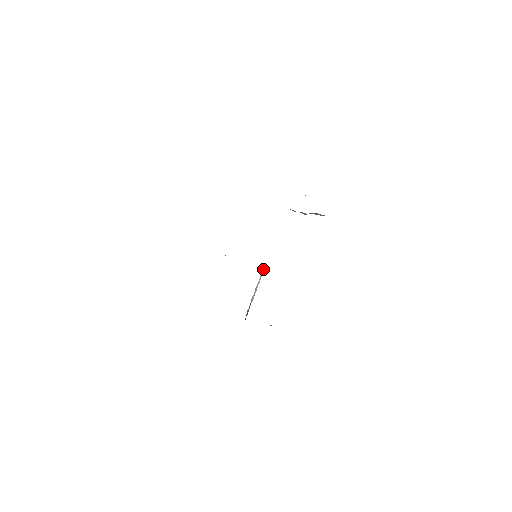
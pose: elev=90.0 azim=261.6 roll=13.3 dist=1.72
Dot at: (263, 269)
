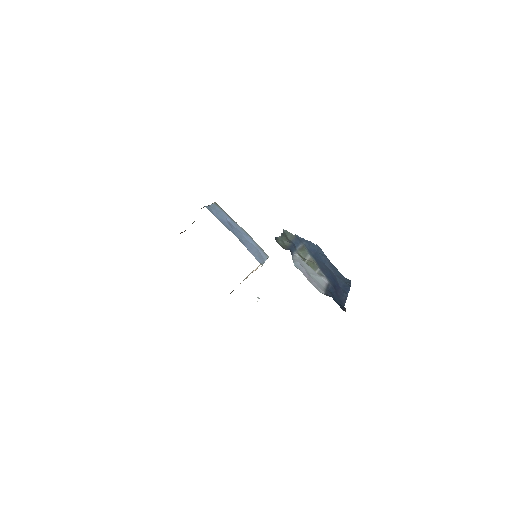
Dot at: occluded
